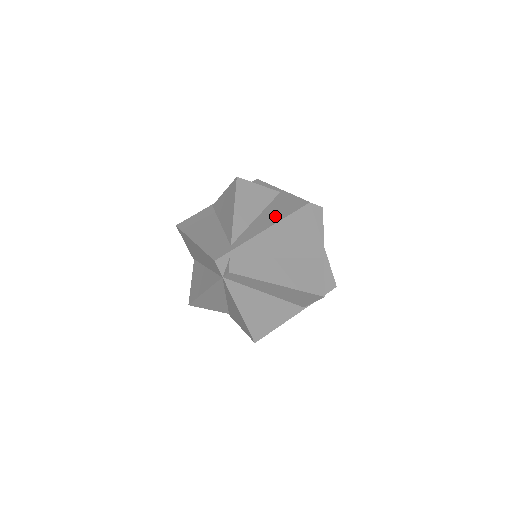
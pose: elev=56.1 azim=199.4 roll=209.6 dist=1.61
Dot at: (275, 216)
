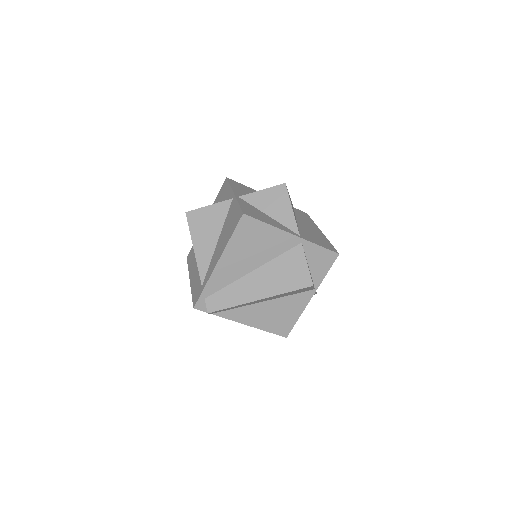
Dot at: (224, 240)
